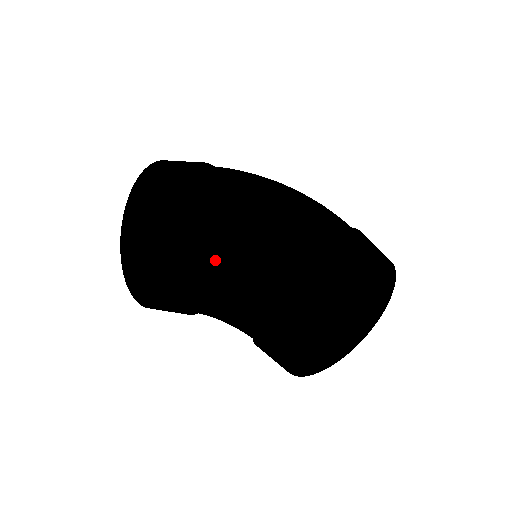
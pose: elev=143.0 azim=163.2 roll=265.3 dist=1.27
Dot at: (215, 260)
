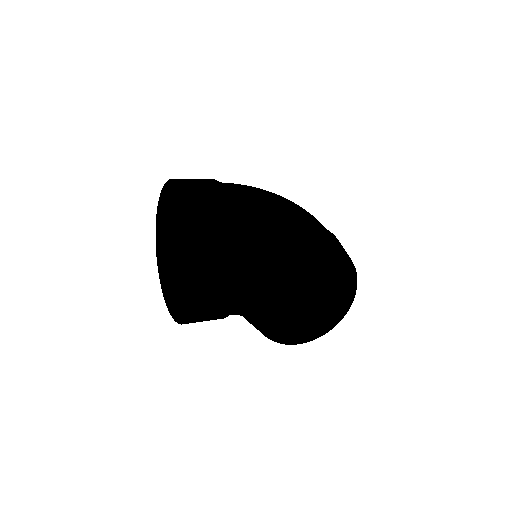
Dot at: (279, 257)
